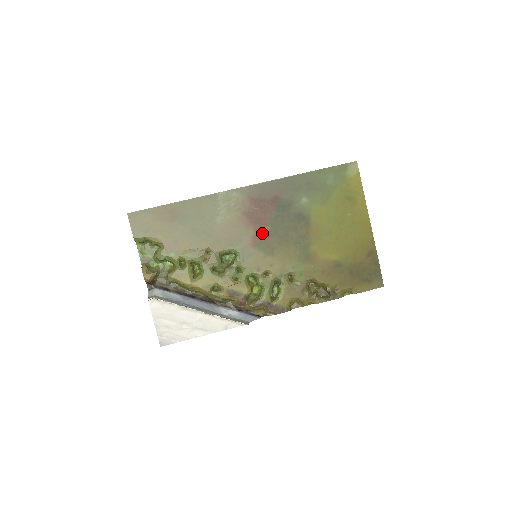
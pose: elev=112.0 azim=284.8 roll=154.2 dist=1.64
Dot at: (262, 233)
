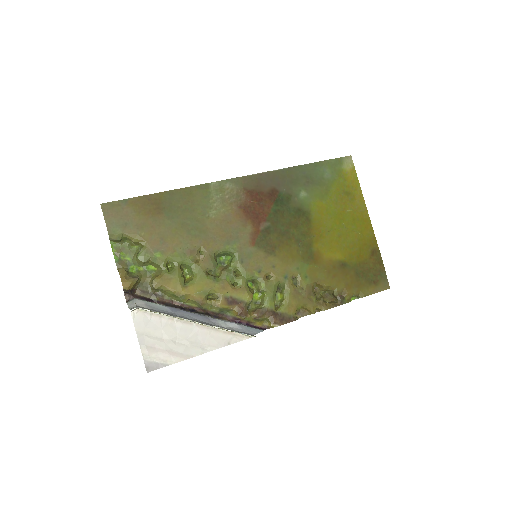
Dot at: (261, 230)
